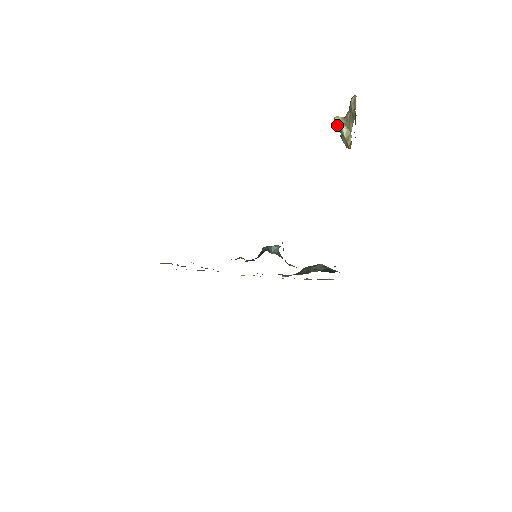
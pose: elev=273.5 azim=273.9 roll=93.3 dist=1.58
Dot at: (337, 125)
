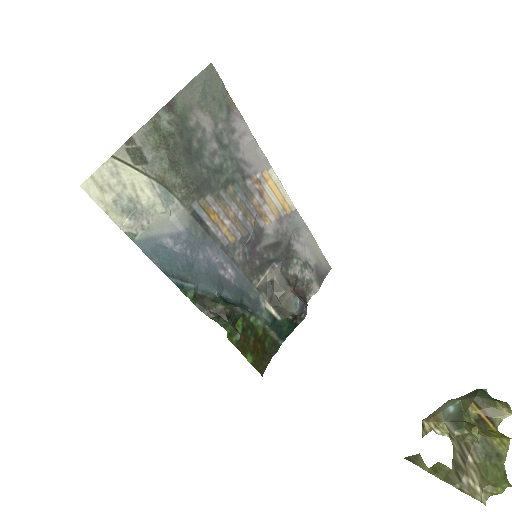
Dot at: (466, 424)
